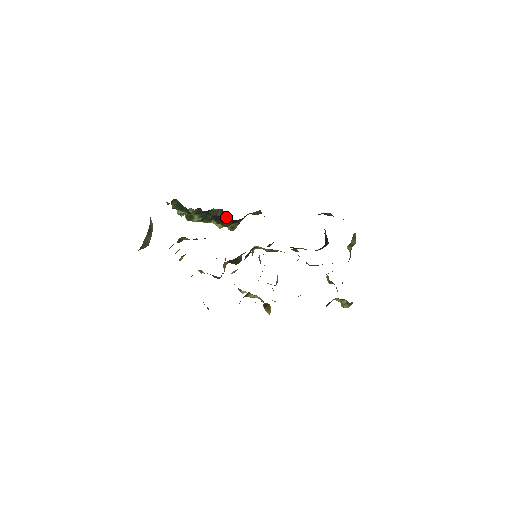
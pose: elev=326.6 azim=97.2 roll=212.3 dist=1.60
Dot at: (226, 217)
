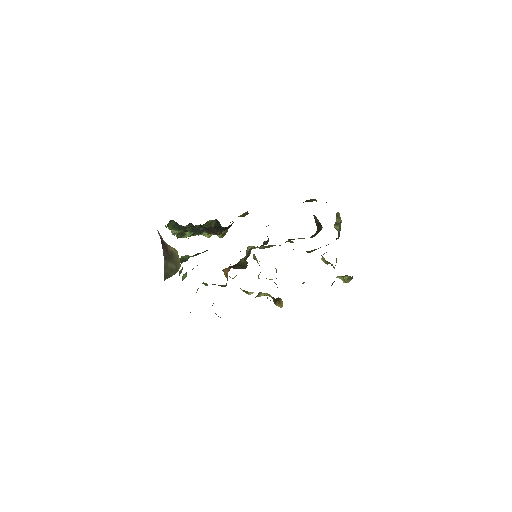
Dot at: (221, 226)
